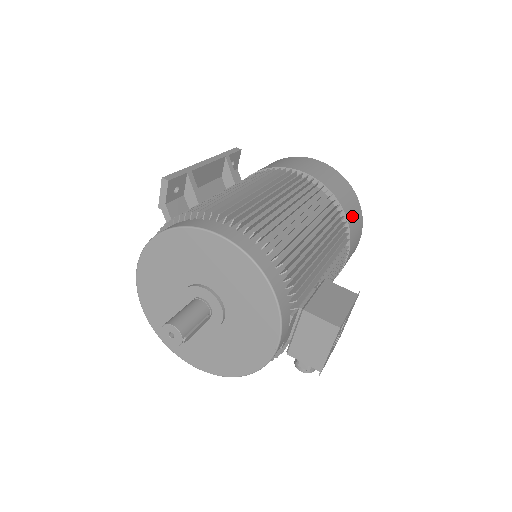
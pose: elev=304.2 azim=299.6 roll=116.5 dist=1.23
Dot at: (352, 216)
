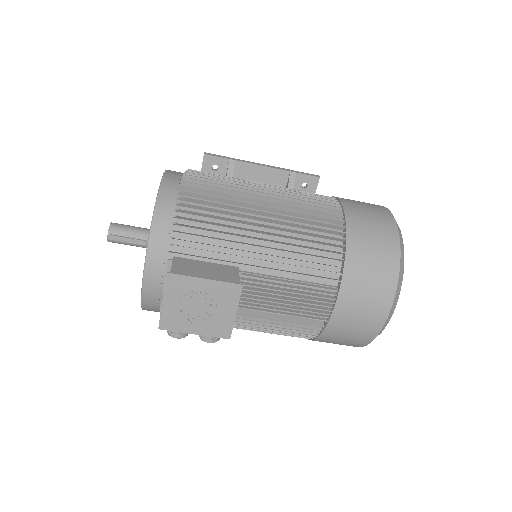
Dot at: (363, 262)
